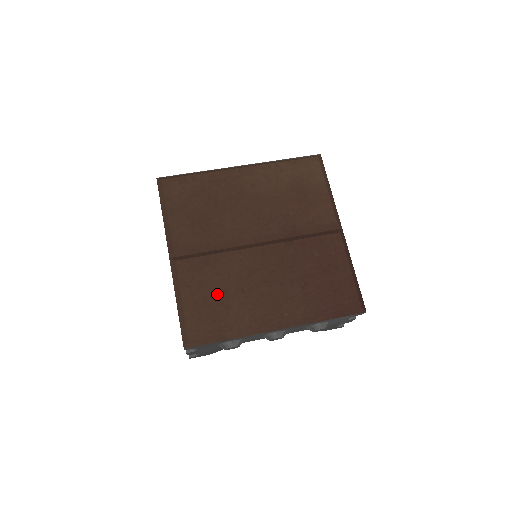
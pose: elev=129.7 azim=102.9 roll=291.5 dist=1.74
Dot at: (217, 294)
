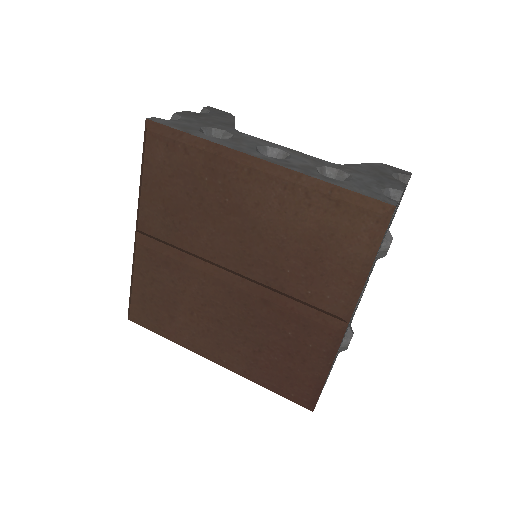
Dot at: (166, 300)
